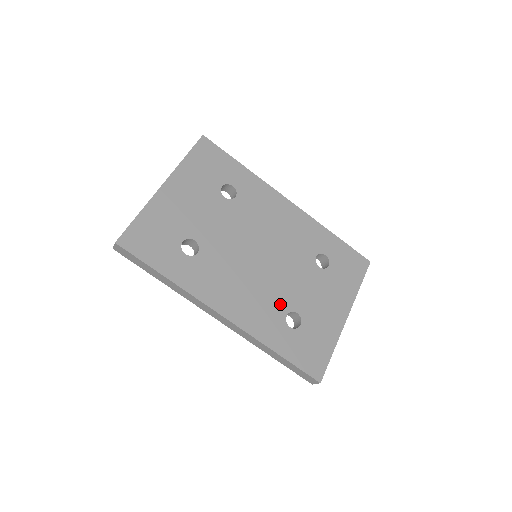
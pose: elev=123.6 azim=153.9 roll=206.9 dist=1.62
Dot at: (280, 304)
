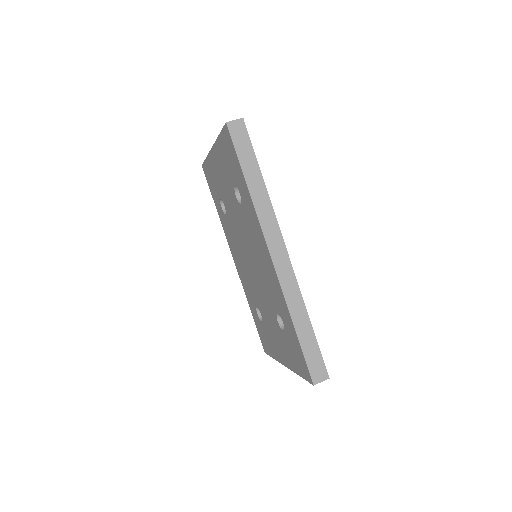
Dot at: occluded
